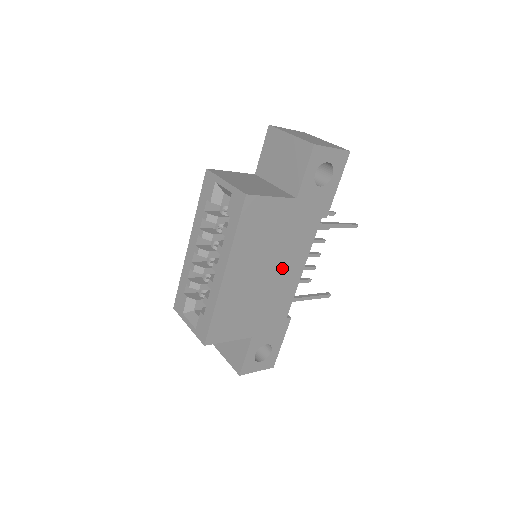
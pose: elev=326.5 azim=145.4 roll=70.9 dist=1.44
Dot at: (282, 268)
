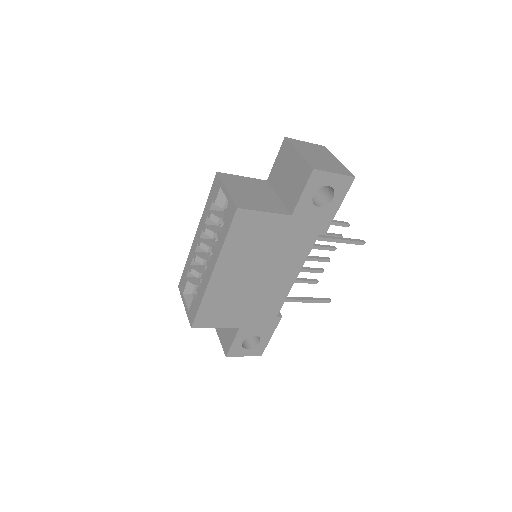
Dot at: (274, 274)
